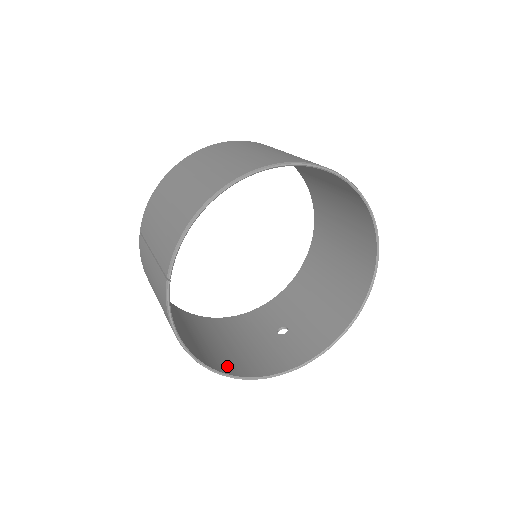
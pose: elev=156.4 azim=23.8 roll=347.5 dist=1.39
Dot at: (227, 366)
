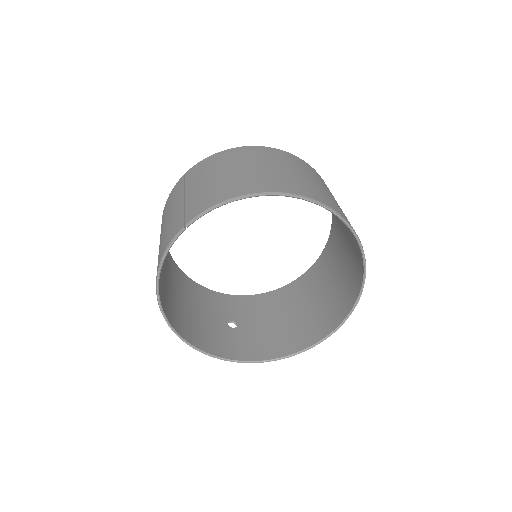
Dot at: (175, 320)
